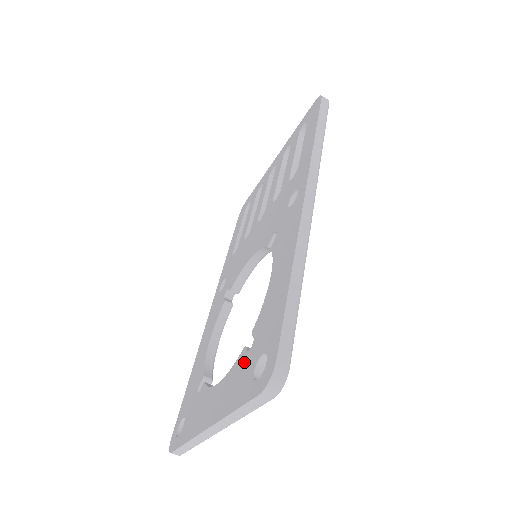
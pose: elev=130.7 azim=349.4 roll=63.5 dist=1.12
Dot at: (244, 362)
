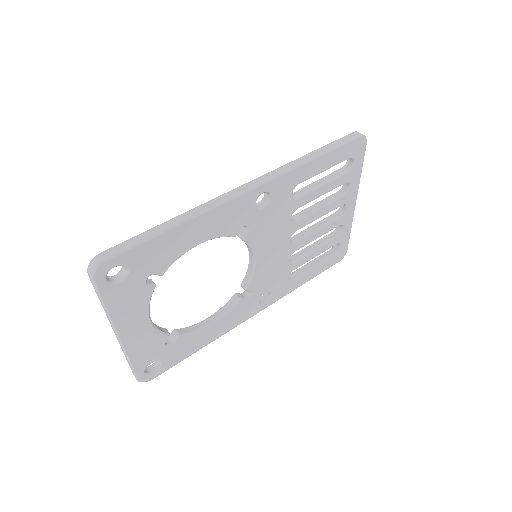
Dot at: occluded
